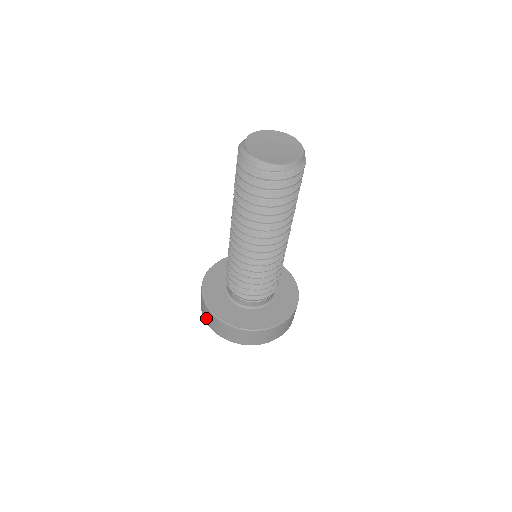
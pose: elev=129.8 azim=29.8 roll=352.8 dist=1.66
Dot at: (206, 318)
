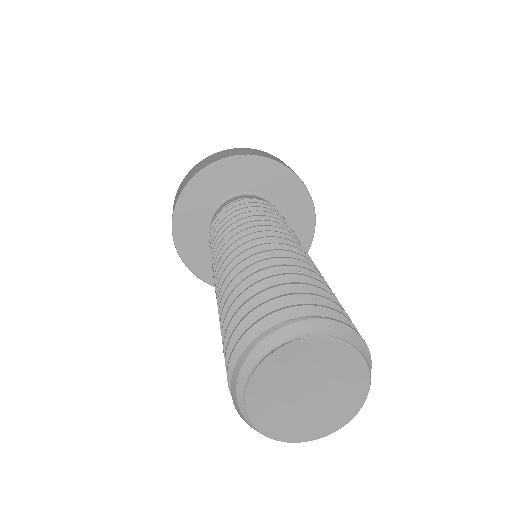
Dot at: (175, 197)
